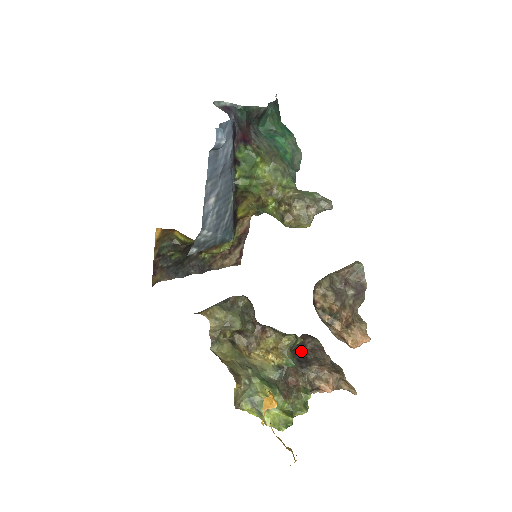
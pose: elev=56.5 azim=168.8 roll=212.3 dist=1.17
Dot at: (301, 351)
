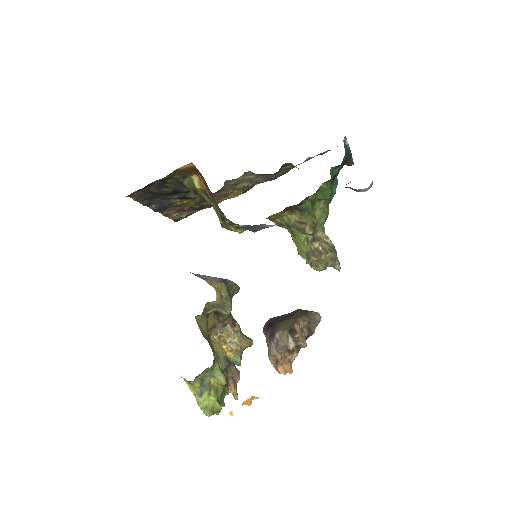
Dot at: occluded
